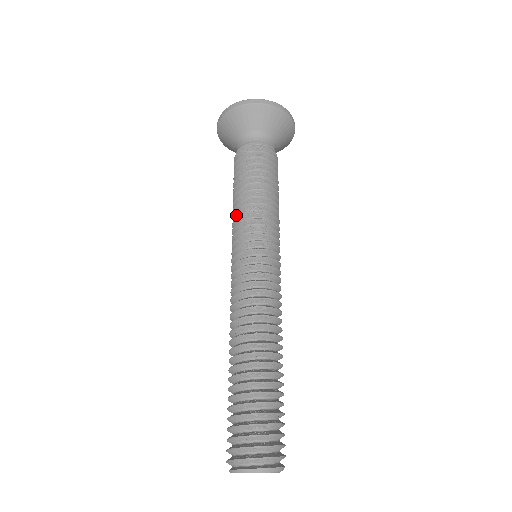
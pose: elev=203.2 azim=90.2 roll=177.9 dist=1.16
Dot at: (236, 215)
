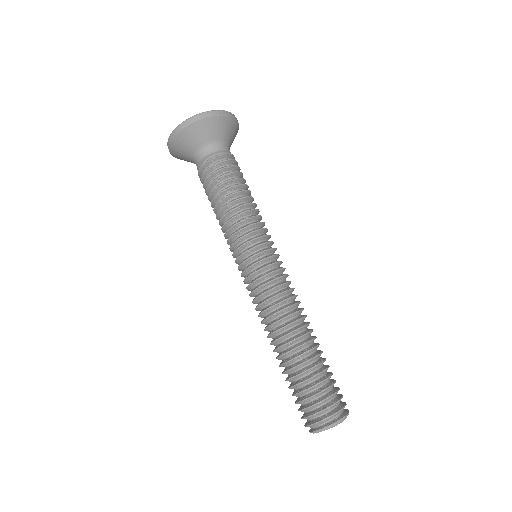
Dot at: (224, 231)
